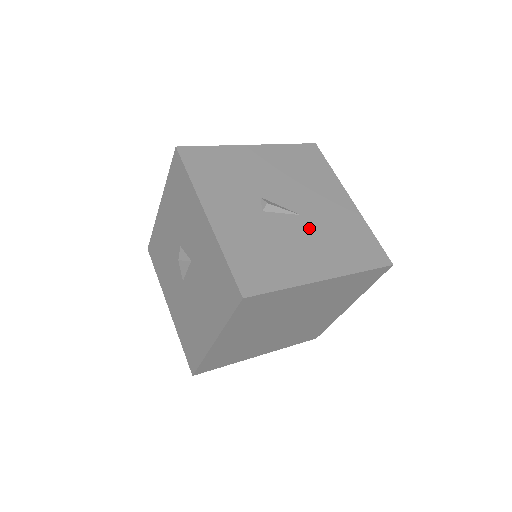
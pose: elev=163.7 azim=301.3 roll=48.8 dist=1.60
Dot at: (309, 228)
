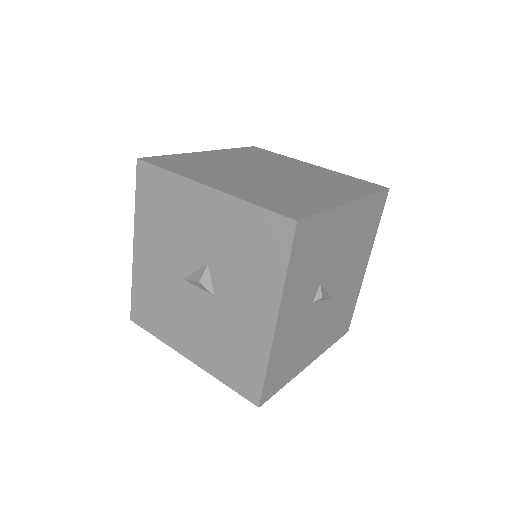
Dot at: (329, 312)
